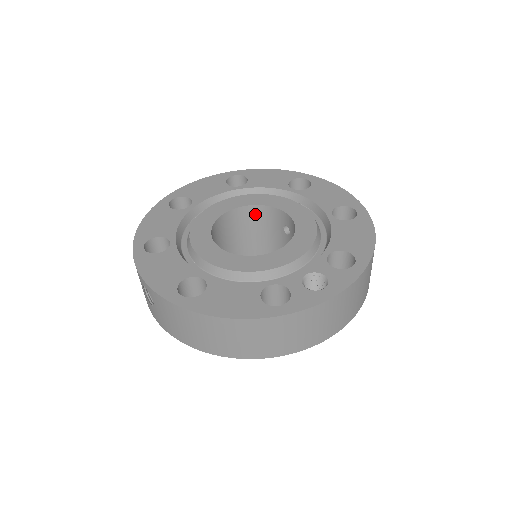
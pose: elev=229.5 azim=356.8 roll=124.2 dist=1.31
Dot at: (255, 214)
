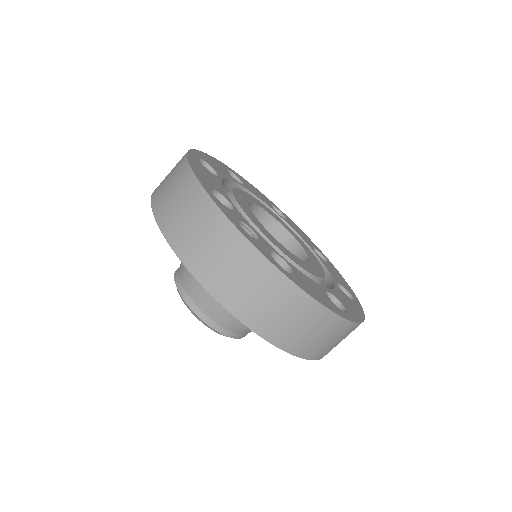
Dot at: occluded
